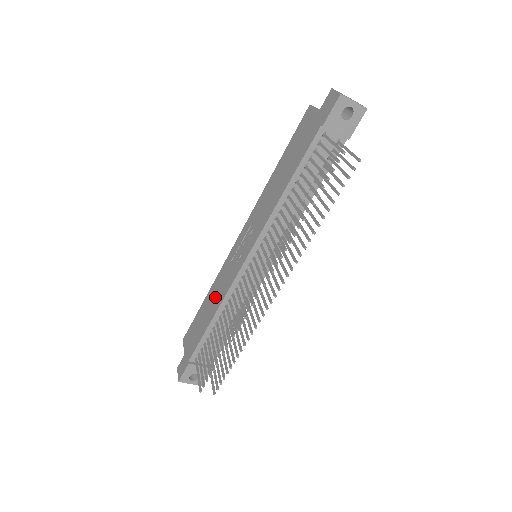
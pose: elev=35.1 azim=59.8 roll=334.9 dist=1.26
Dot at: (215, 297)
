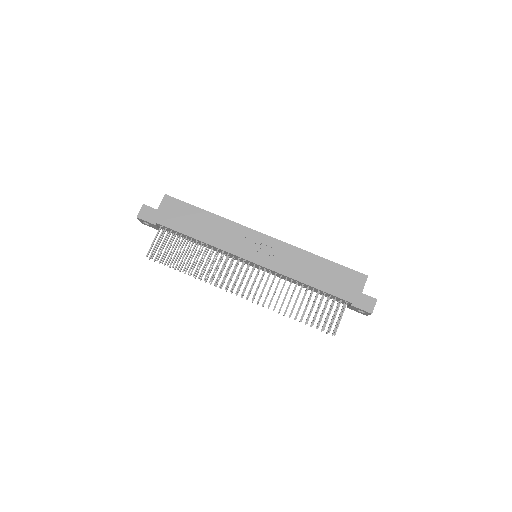
Dot at: (214, 232)
